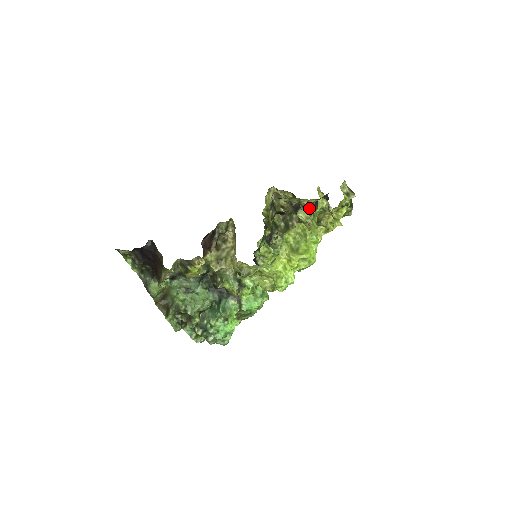
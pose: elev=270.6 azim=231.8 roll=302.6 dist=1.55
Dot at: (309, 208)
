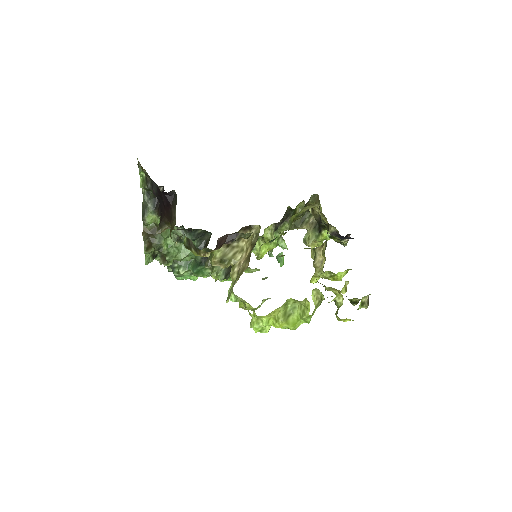
Dot at: (331, 233)
